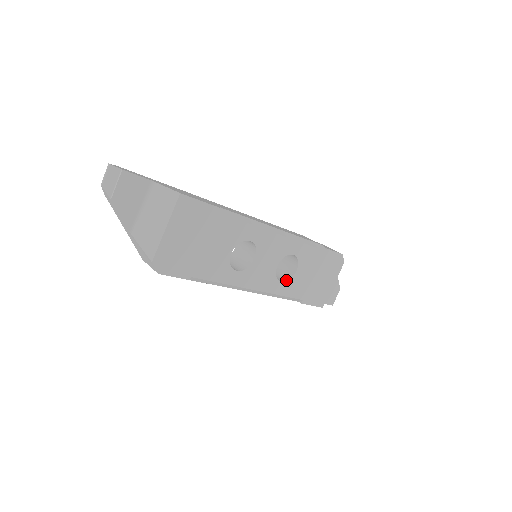
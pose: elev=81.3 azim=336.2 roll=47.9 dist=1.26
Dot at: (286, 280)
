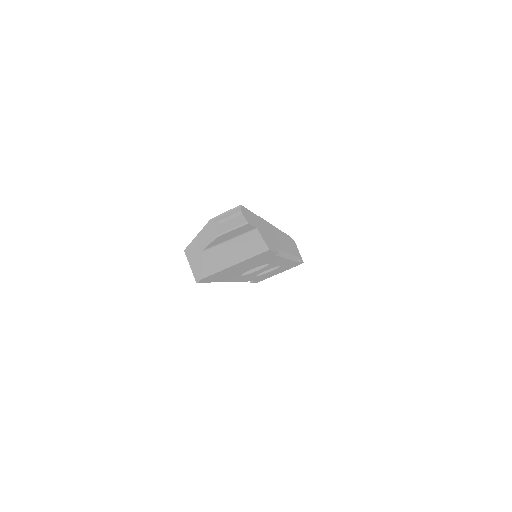
Dot at: (259, 275)
